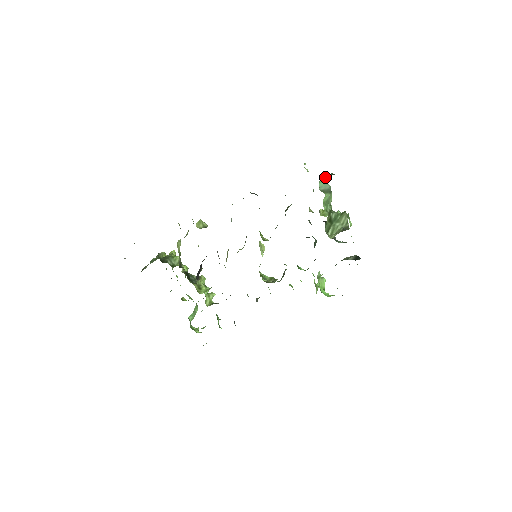
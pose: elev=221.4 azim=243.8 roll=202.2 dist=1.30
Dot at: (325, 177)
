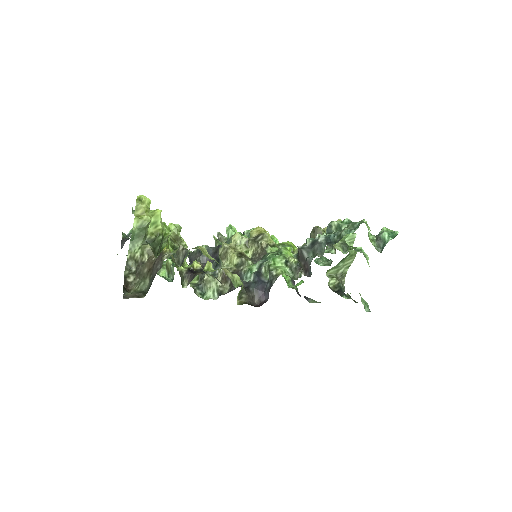
Dot at: occluded
